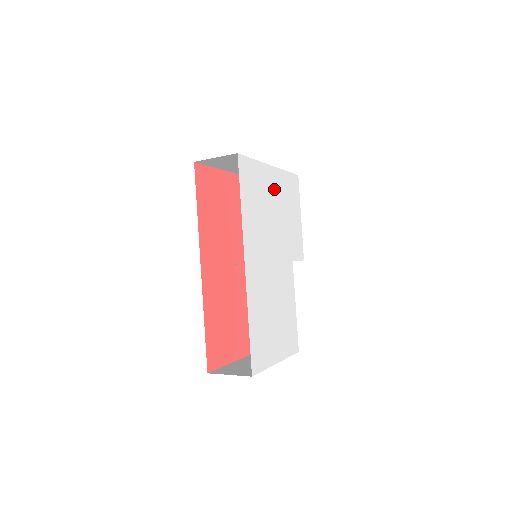
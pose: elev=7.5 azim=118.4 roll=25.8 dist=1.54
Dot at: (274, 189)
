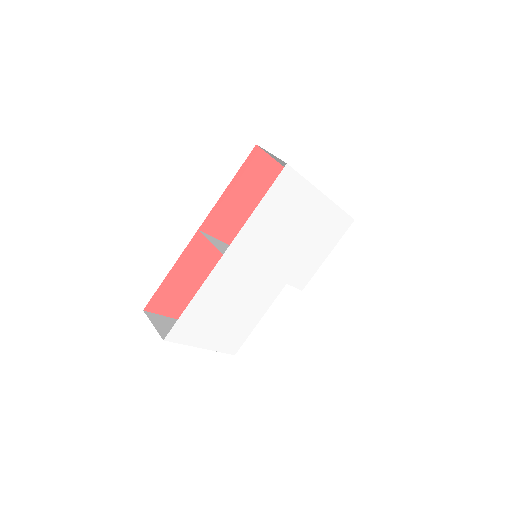
Dot at: (311, 215)
